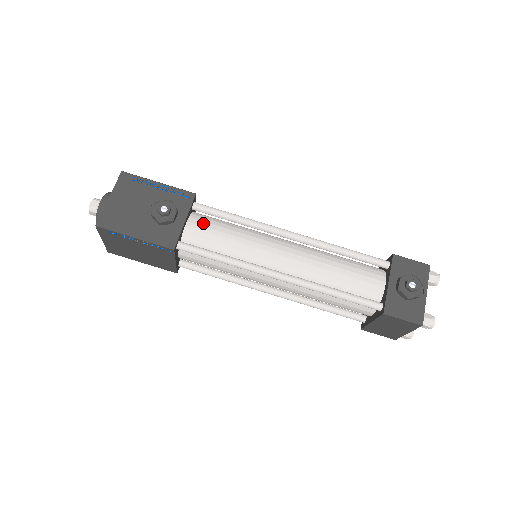
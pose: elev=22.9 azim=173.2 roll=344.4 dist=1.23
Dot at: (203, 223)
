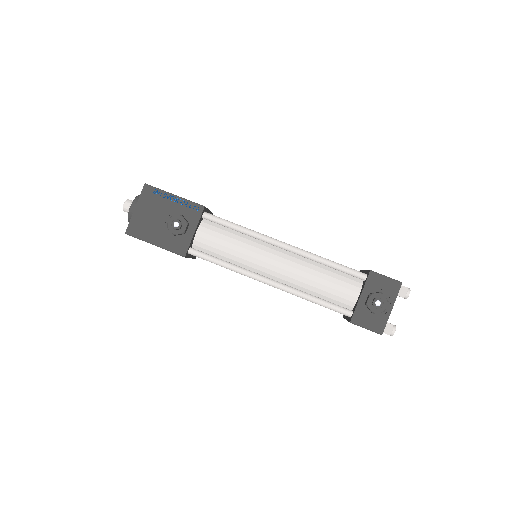
Dot at: (210, 232)
